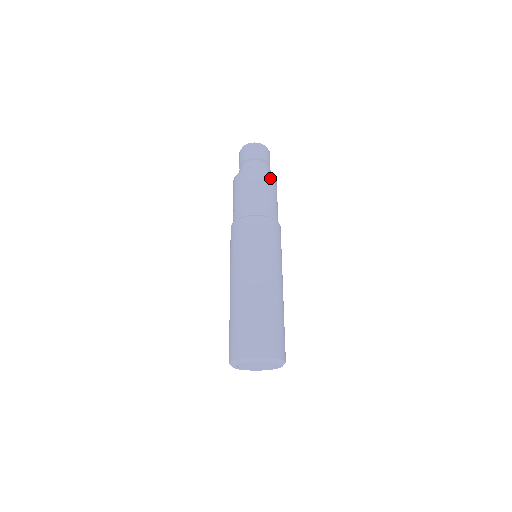
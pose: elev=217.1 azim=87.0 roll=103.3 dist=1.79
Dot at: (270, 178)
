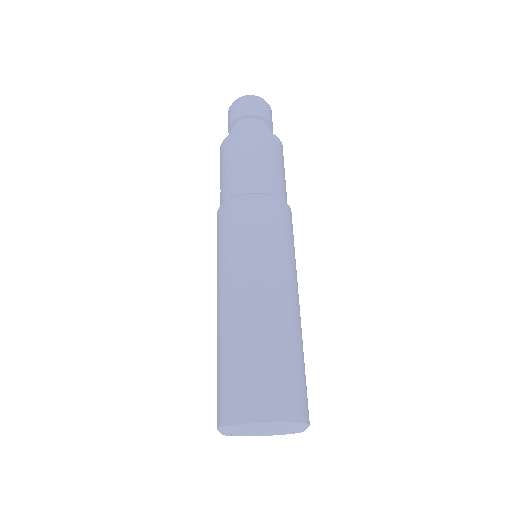
Dot at: (274, 142)
